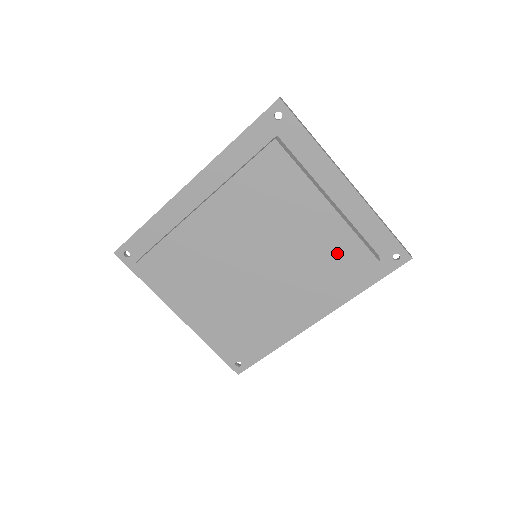
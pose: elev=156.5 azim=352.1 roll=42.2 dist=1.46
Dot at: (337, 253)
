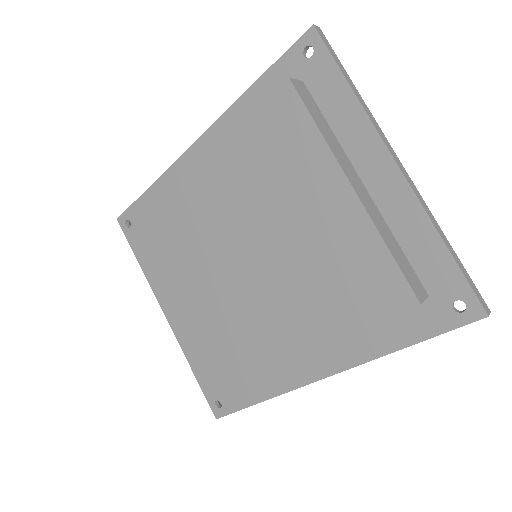
Dot at: (353, 271)
